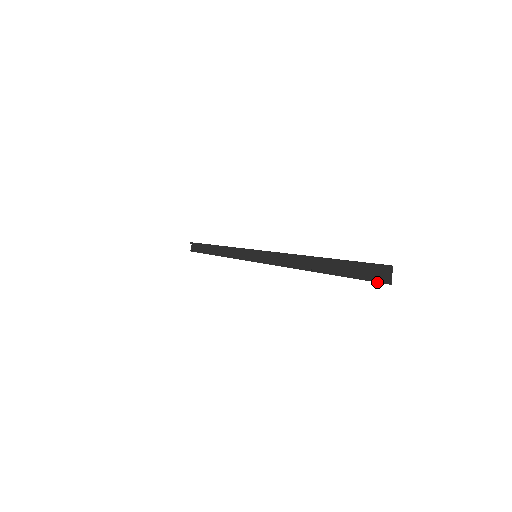
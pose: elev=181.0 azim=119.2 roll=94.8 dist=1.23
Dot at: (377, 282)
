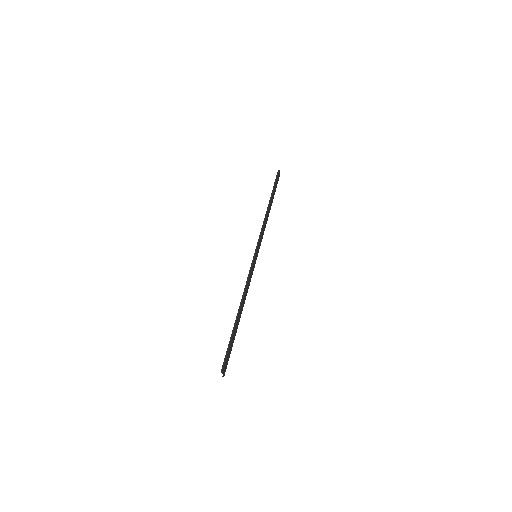
Dot at: occluded
